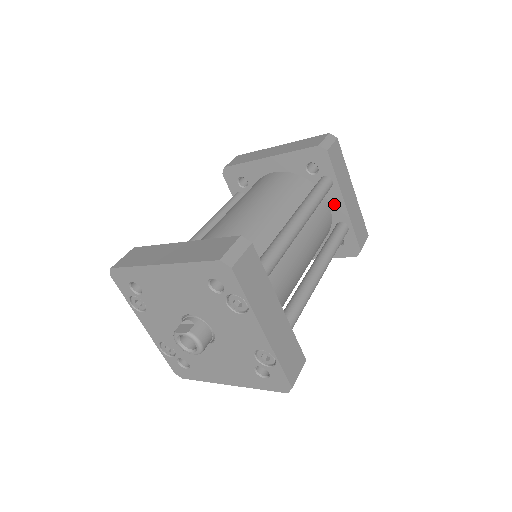
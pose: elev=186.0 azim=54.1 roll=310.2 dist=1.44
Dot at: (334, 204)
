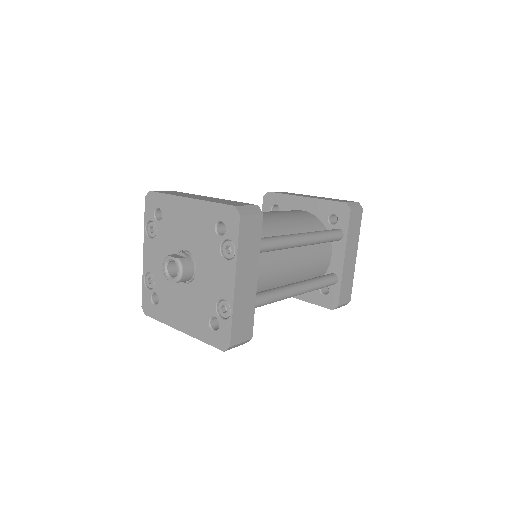
Dot at: (336, 256)
